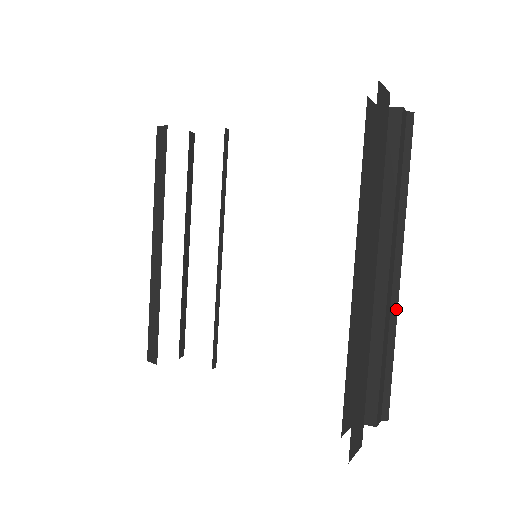
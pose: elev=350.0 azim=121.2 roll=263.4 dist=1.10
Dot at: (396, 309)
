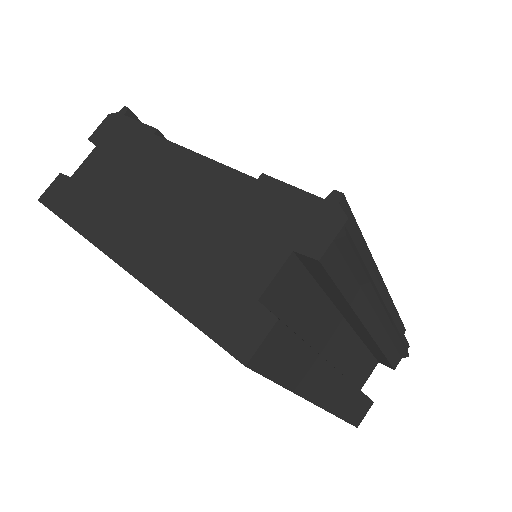
Dot at: (392, 328)
